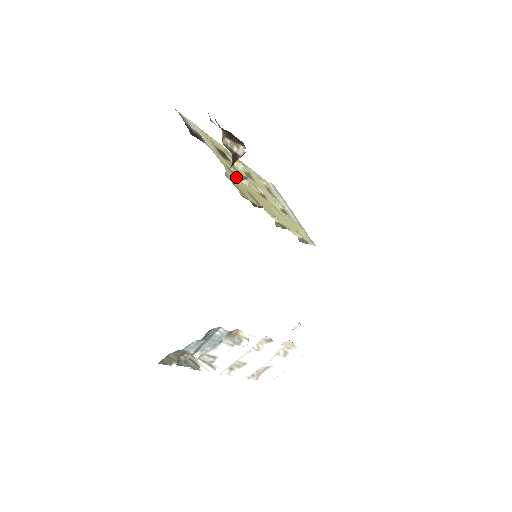
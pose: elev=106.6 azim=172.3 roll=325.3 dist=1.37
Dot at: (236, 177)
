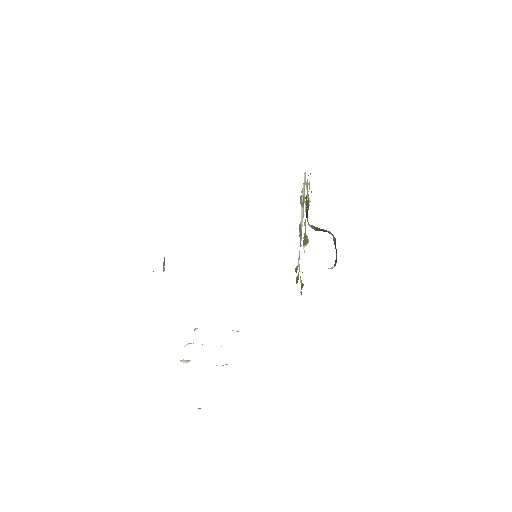
Dot at: occluded
